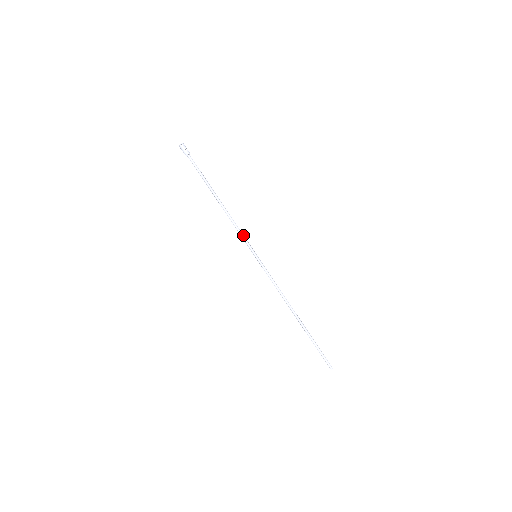
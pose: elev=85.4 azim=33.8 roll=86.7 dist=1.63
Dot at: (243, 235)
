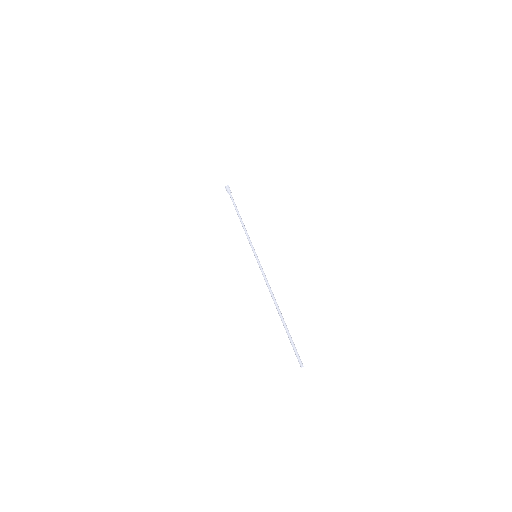
Dot at: occluded
